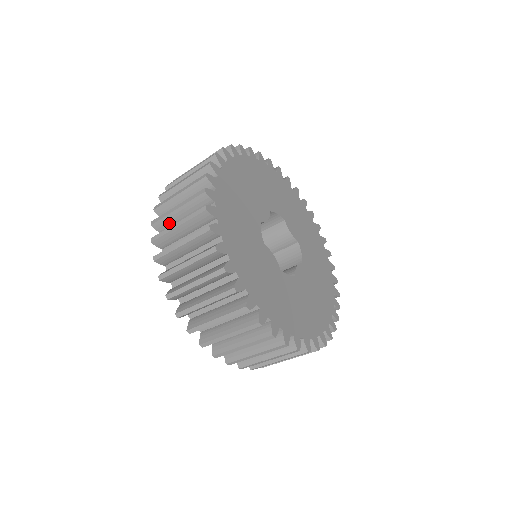
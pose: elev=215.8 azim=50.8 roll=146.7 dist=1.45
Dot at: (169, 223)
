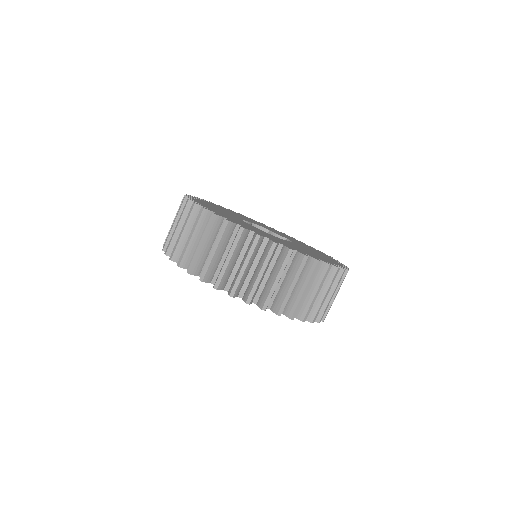
Dot at: occluded
